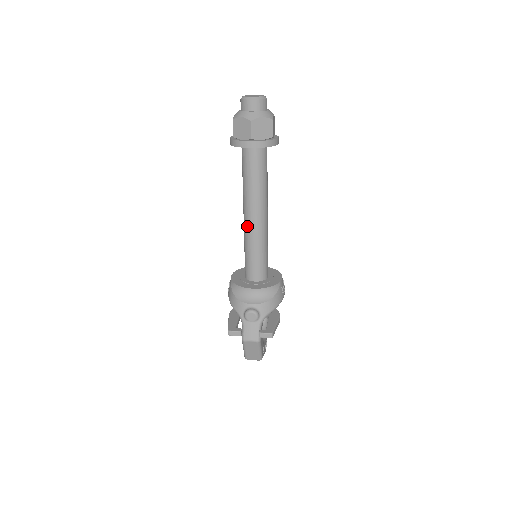
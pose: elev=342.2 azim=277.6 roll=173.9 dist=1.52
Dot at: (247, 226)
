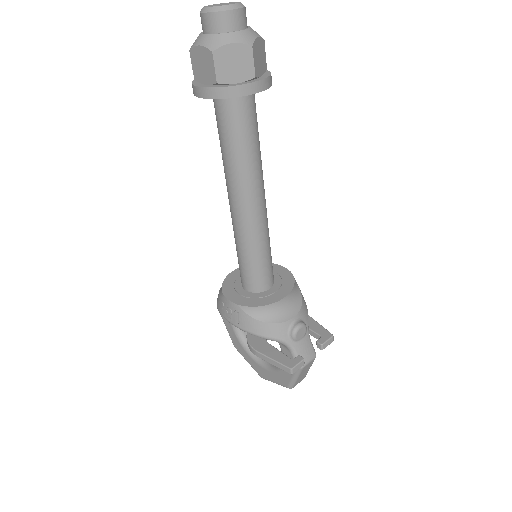
Dot at: (250, 219)
